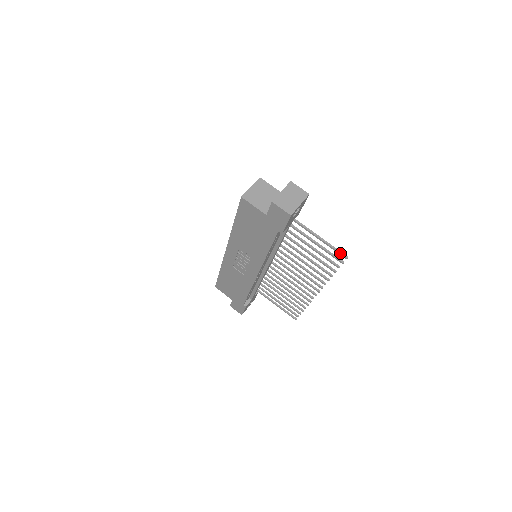
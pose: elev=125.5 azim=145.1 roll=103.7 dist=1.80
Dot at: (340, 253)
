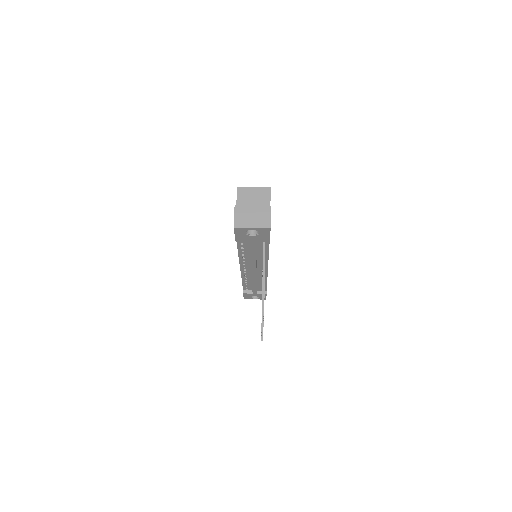
Dot at: (262, 301)
